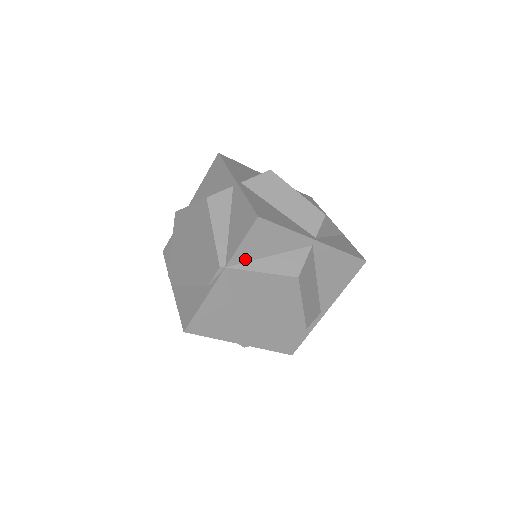
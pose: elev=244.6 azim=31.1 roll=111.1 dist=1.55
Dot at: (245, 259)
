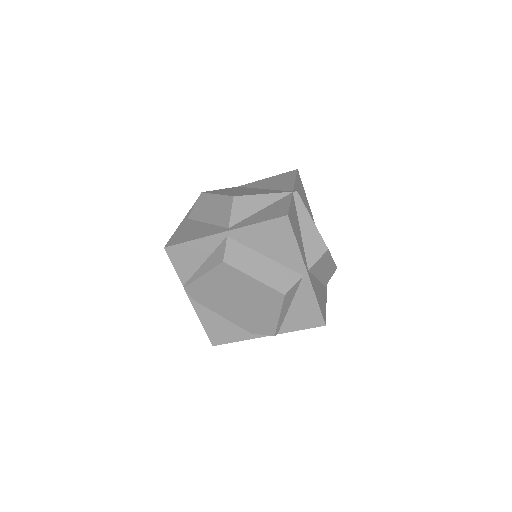
Dot at: occluded
